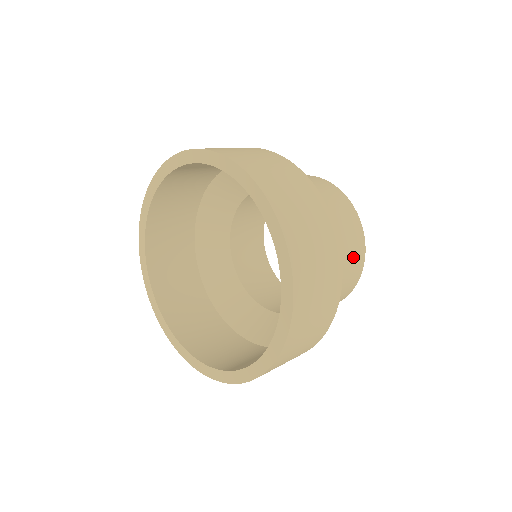
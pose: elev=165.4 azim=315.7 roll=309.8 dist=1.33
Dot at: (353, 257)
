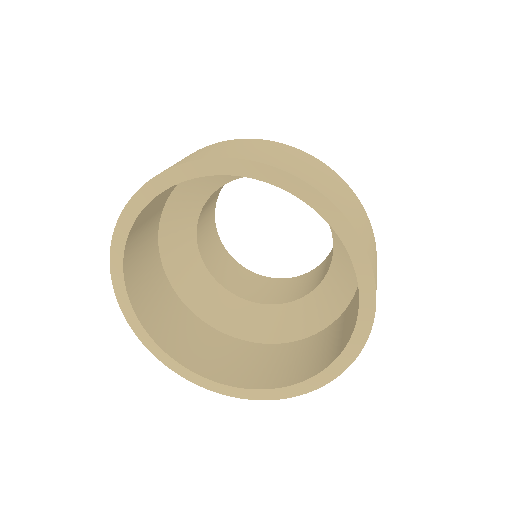
Dot at: occluded
